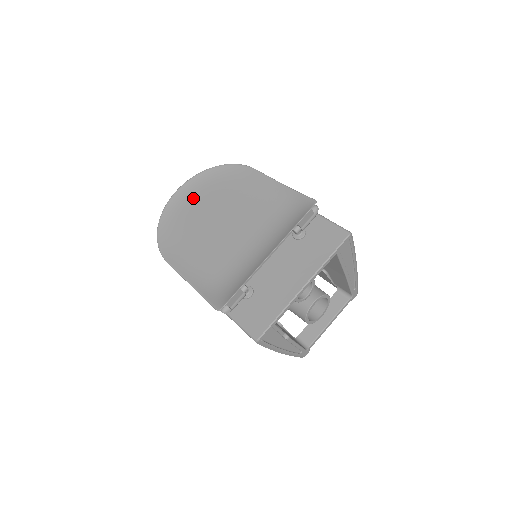
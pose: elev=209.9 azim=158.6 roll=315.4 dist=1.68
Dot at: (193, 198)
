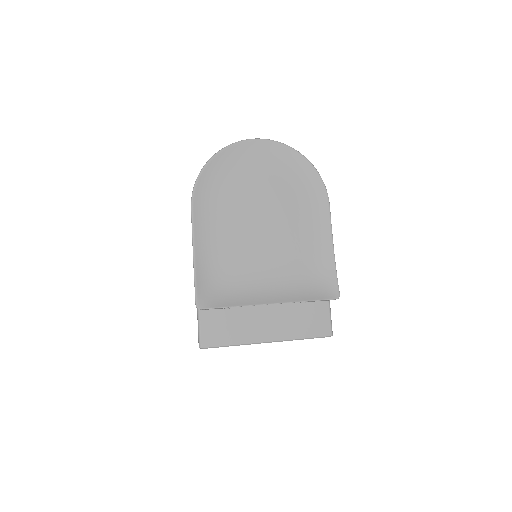
Dot at: (263, 165)
